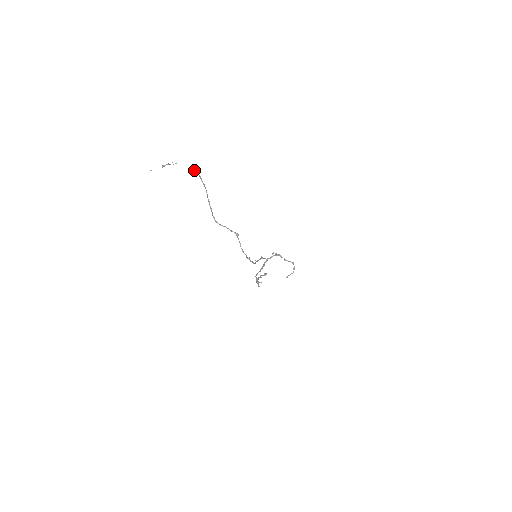
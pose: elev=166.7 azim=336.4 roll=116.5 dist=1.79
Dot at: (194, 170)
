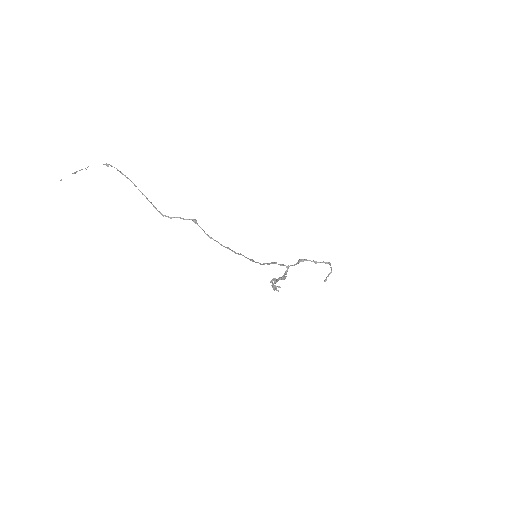
Dot at: (108, 165)
